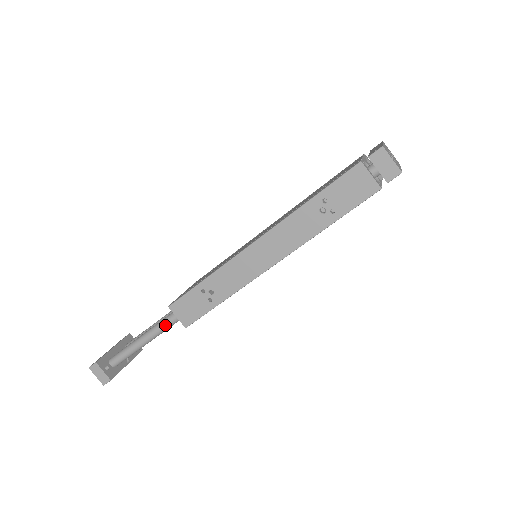
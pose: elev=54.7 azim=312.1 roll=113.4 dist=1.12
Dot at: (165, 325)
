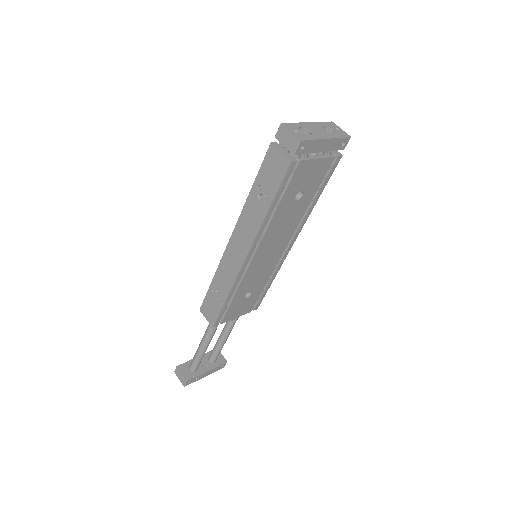
Dot at: (209, 329)
